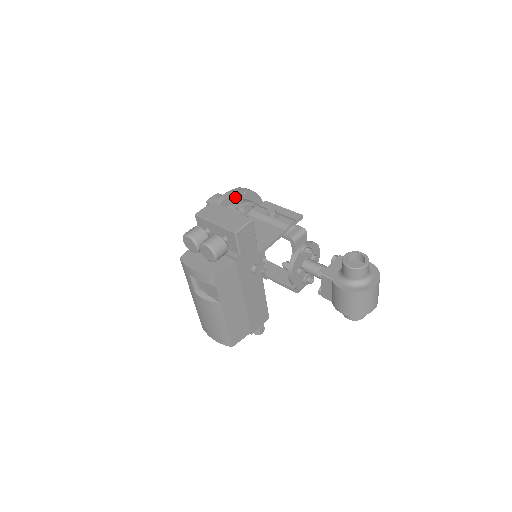
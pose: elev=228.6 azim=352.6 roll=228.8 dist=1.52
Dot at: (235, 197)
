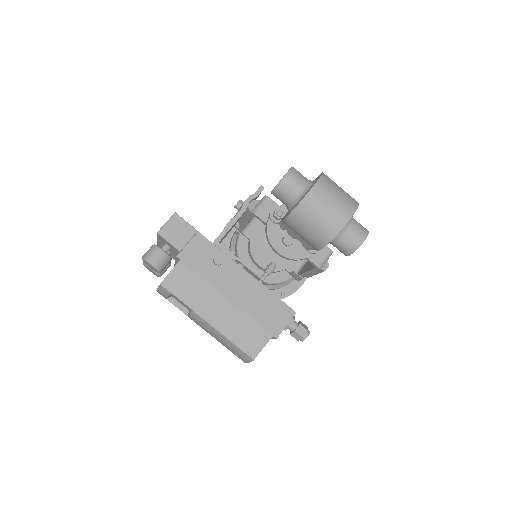
Dot at: occluded
